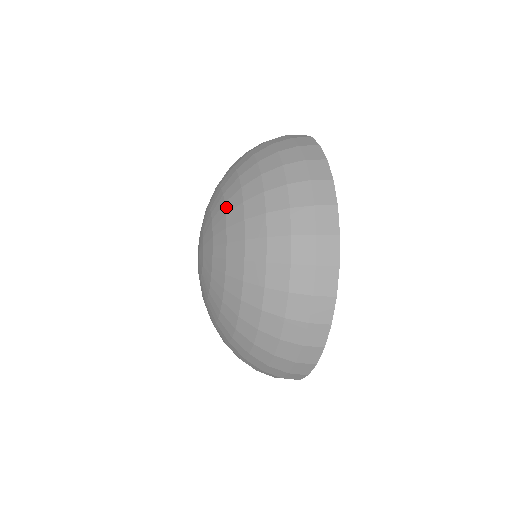
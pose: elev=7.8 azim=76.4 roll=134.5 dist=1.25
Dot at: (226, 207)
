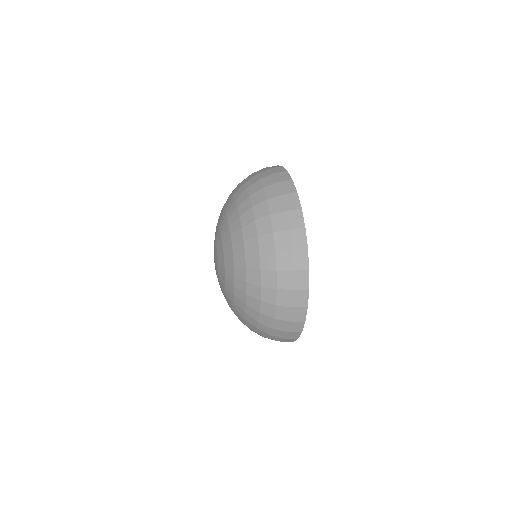
Dot at: (235, 291)
